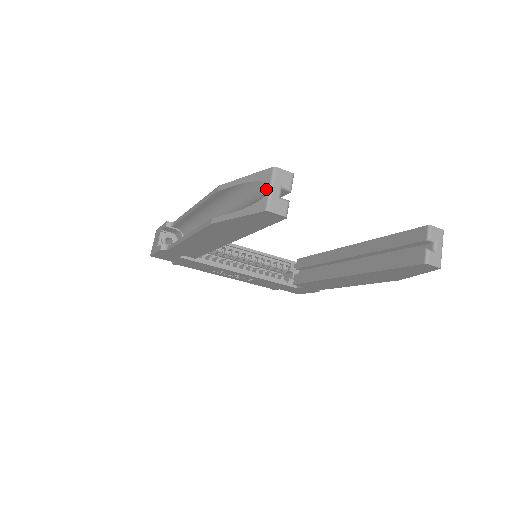
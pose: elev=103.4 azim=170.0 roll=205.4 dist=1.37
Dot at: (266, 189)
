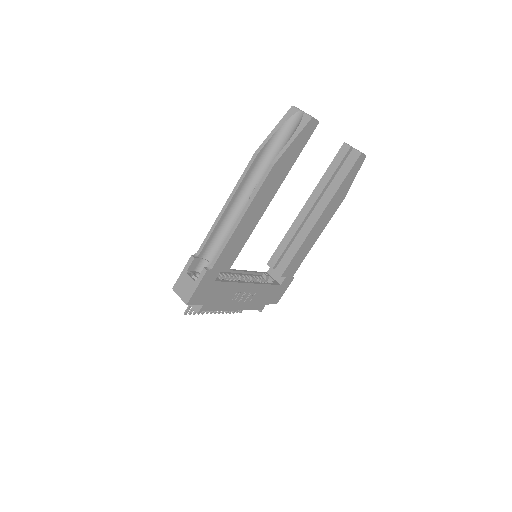
Dot at: (299, 115)
